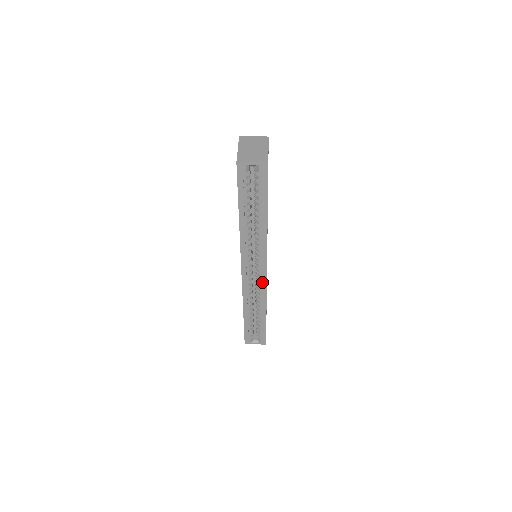
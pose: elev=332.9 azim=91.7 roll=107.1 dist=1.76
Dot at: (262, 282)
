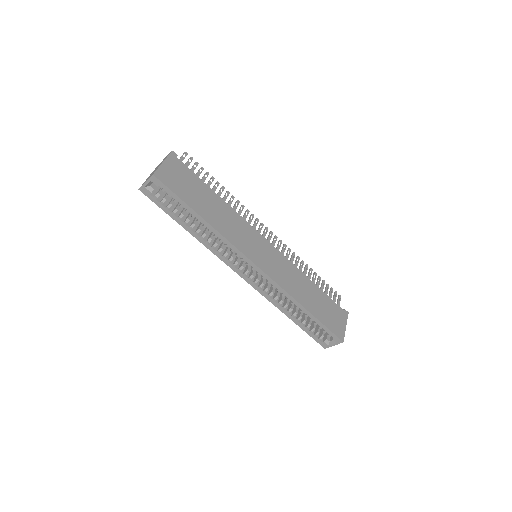
Dot at: occluded
